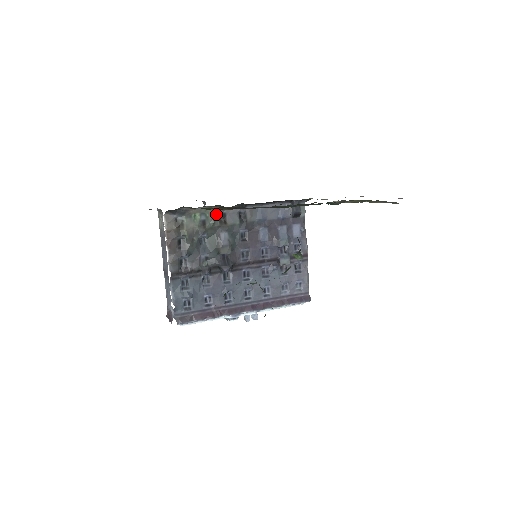
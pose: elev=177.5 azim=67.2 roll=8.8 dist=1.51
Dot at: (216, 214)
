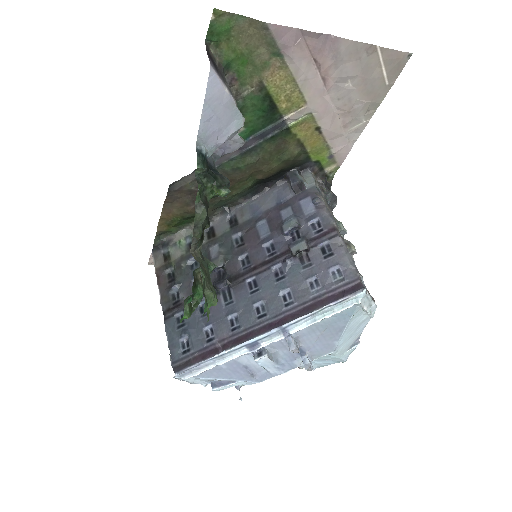
Dot at: occluded
